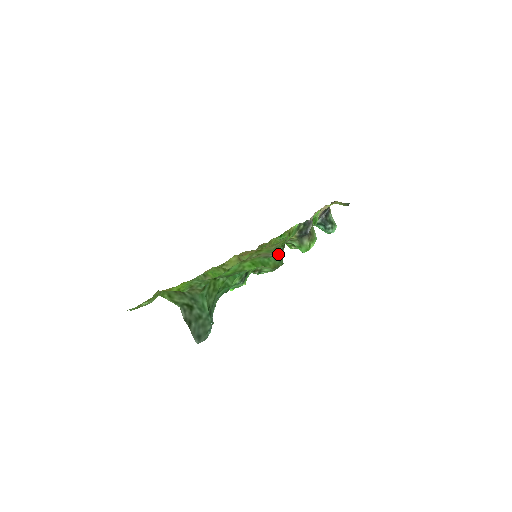
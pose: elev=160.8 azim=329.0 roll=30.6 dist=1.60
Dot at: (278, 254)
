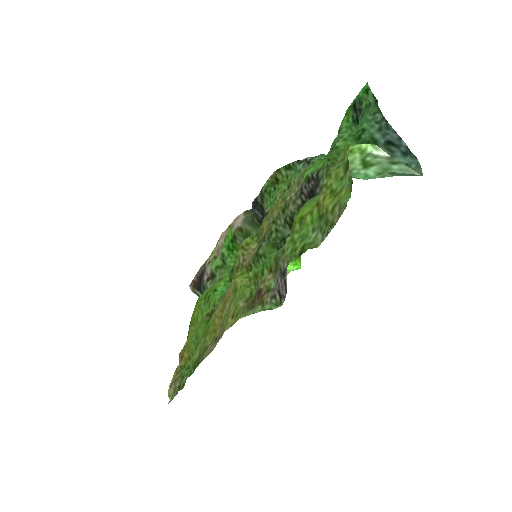
Dot at: (310, 160)
